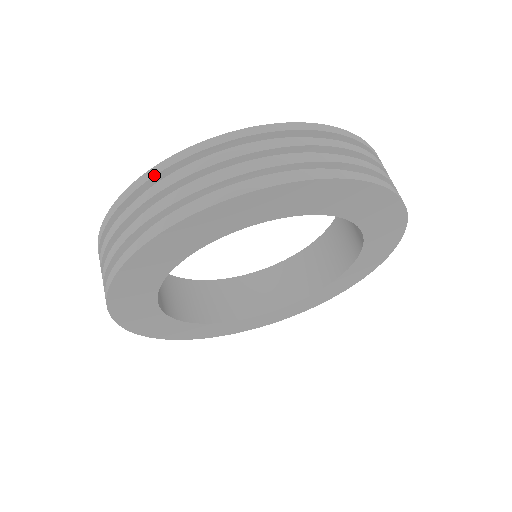
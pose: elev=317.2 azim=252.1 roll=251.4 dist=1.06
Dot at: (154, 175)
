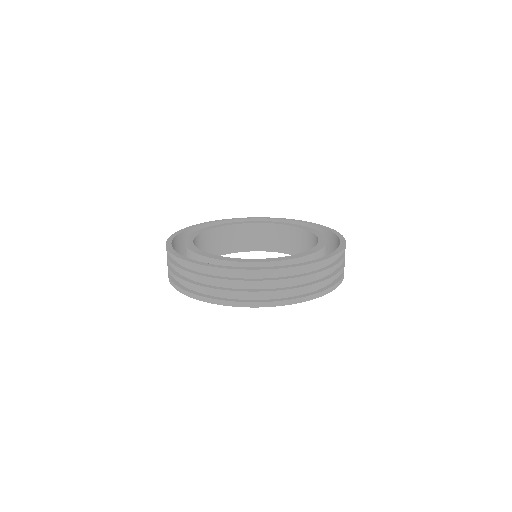
Dot at: (196, 268)
